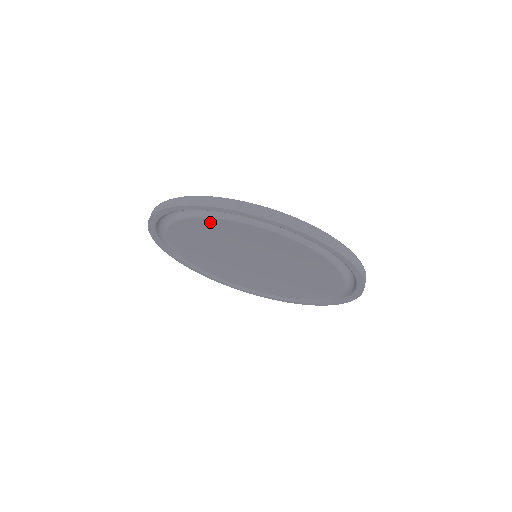
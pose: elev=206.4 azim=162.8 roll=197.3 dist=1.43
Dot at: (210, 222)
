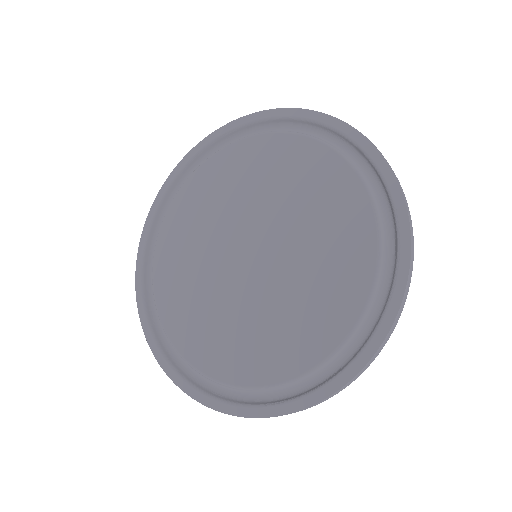
Dot at: (297, 145)
